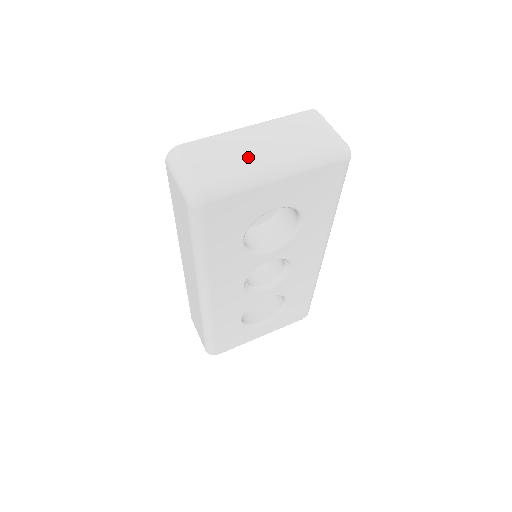
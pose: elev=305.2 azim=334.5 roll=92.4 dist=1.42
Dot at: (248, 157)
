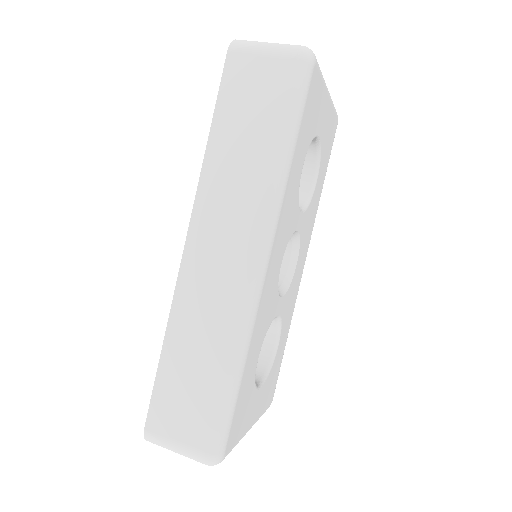
Dot at: occluded
